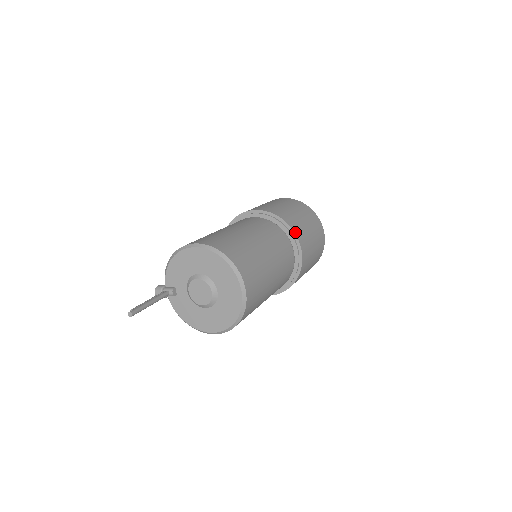
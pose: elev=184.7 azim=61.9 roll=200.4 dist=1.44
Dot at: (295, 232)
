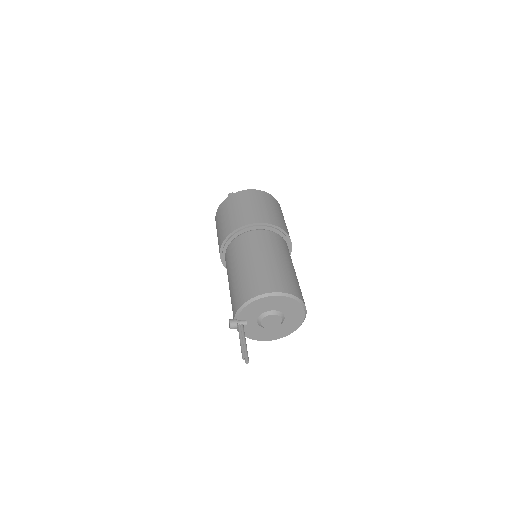
Dot at: (289, 236)
